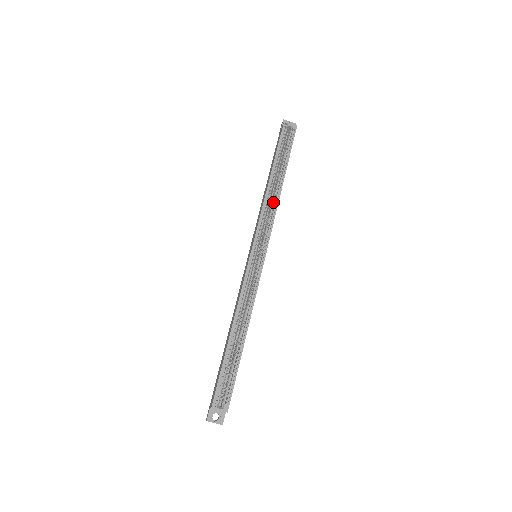
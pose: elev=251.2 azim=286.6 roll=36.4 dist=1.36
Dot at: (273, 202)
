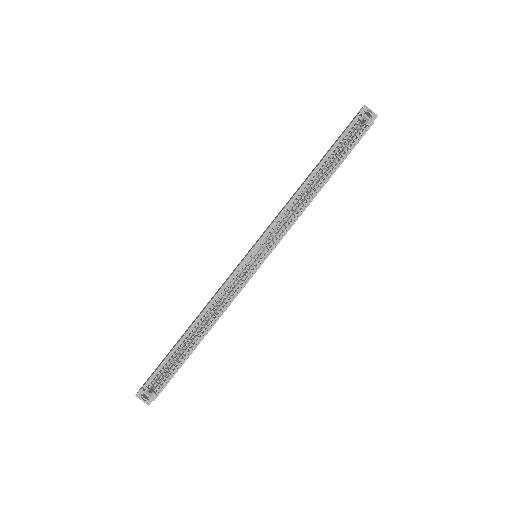
Dot at: (299, 207)
